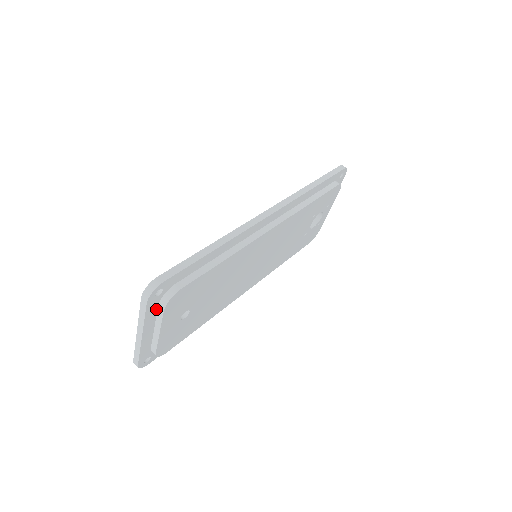
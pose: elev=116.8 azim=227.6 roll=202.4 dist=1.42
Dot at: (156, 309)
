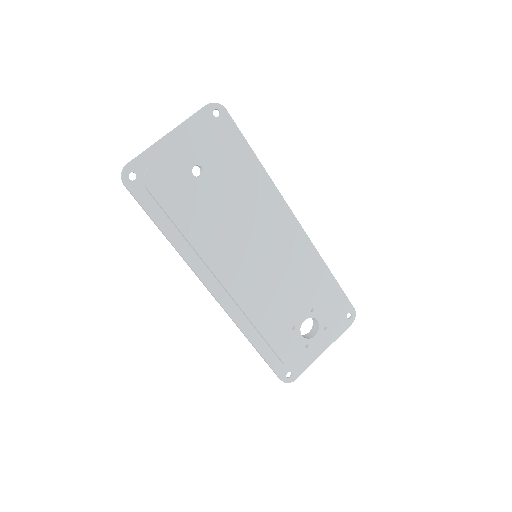
Dot at: (199, 127)
